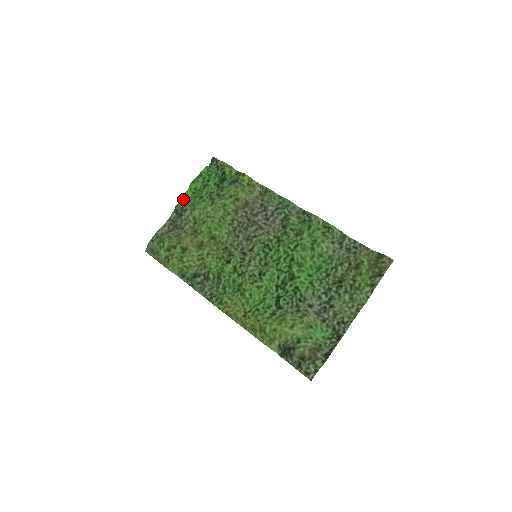
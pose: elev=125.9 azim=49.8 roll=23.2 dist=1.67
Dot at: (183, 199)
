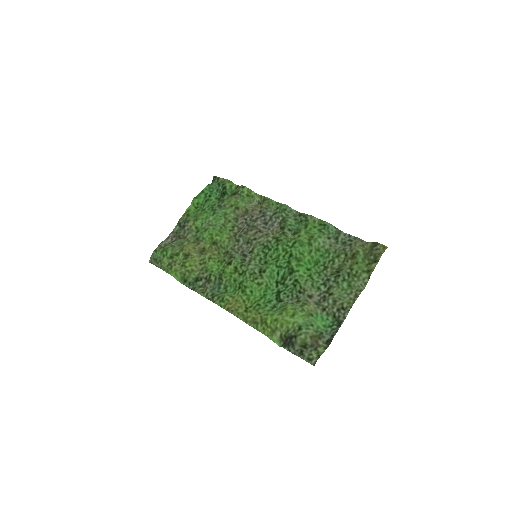
Dot at: (186, 213)
